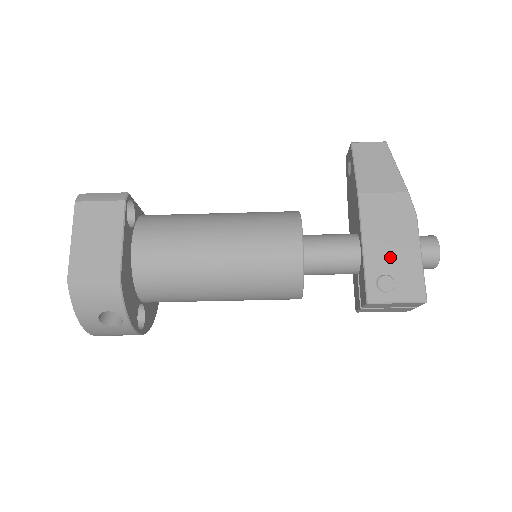
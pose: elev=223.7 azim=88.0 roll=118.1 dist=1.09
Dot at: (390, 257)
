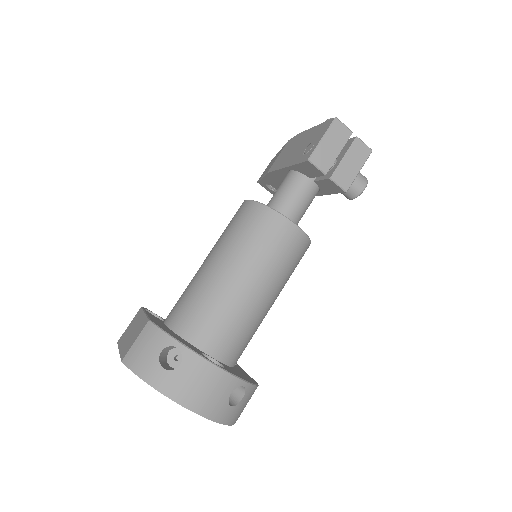
Dot at: (302, 147)
